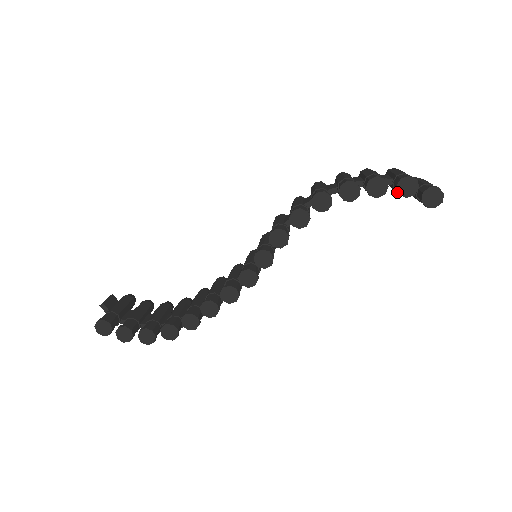
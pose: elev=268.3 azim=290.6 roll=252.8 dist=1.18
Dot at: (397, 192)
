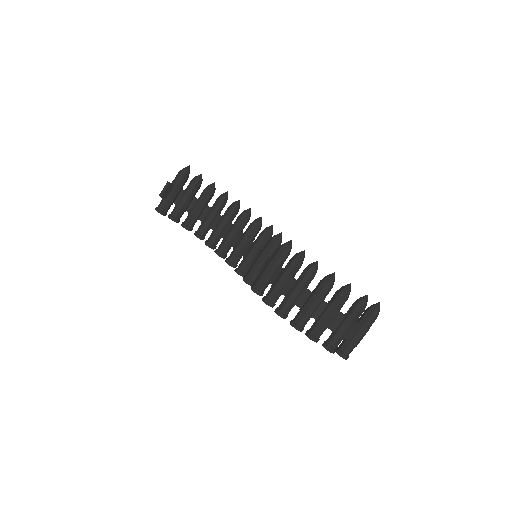
Dot at: (323, 343)
